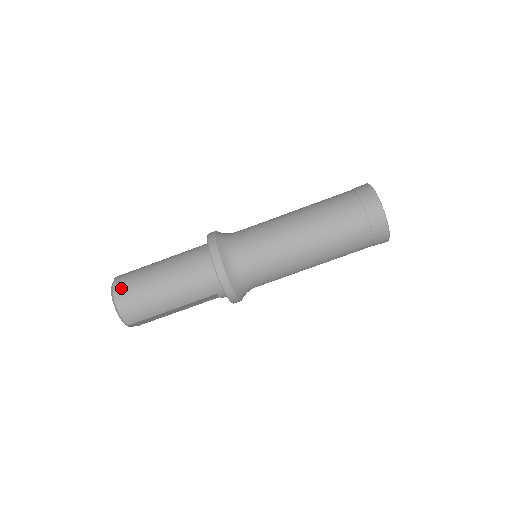
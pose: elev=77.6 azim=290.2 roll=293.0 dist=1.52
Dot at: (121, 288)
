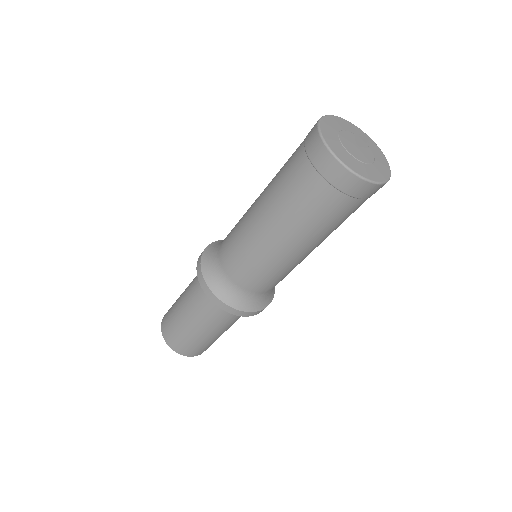
Dot at: (172, 342)
